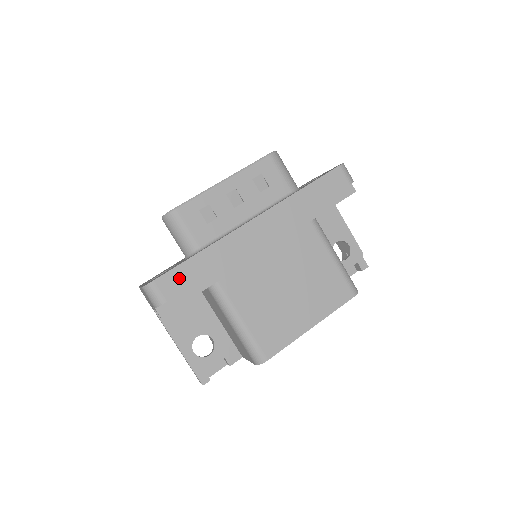
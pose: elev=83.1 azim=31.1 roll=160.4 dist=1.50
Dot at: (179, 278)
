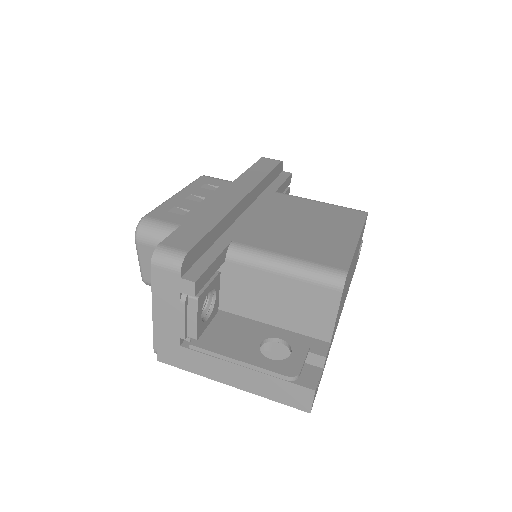
Dot at: (186, 235)
